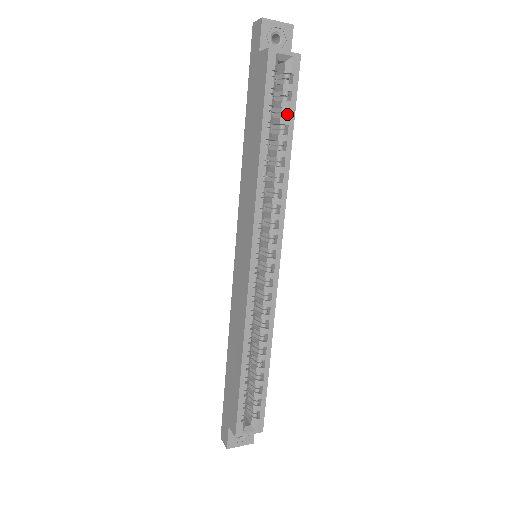
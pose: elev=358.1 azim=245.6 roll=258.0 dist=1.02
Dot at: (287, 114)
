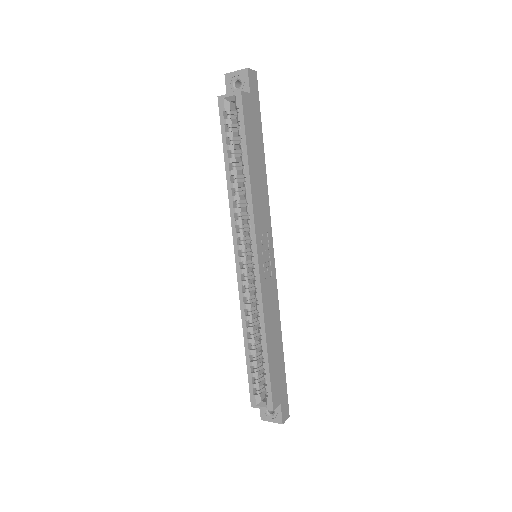
Dot at: (244, 139)
